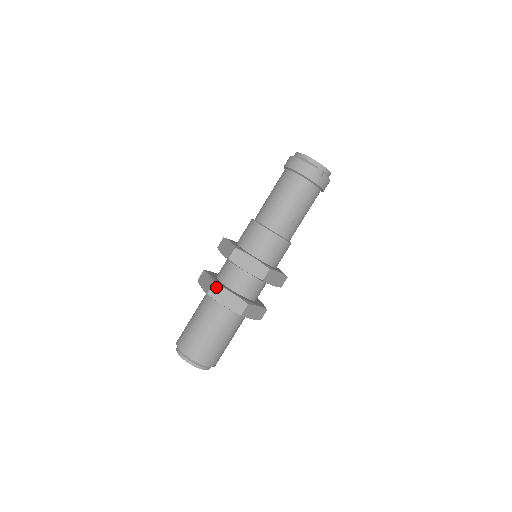
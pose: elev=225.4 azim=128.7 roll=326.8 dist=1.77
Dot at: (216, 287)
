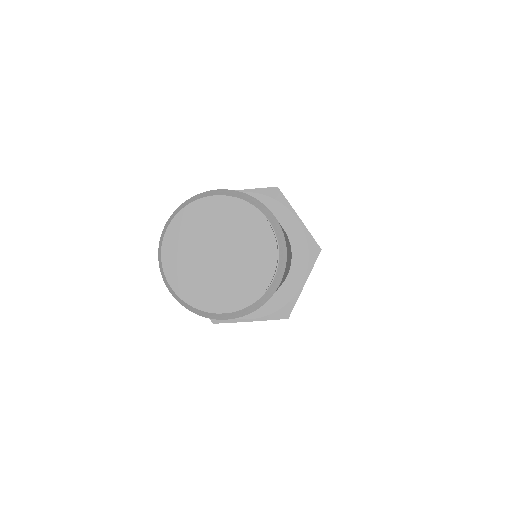
Dot at: occluded
